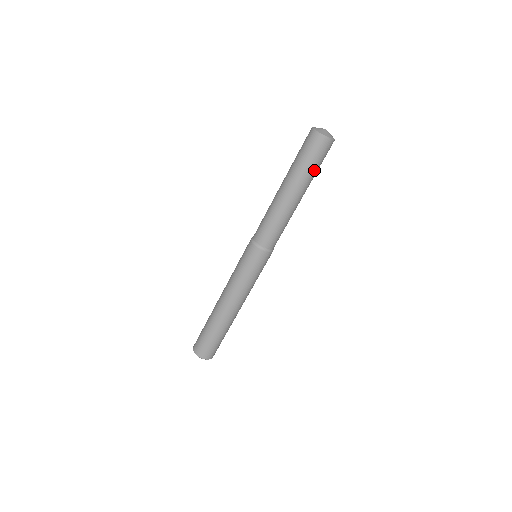
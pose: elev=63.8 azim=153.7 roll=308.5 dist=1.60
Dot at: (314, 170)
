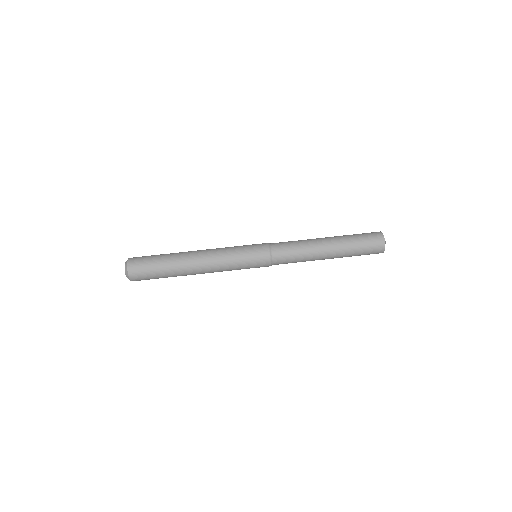
Dot at: (355, 255)
